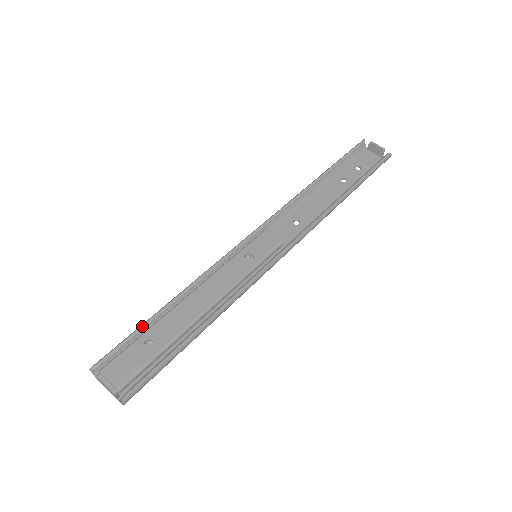
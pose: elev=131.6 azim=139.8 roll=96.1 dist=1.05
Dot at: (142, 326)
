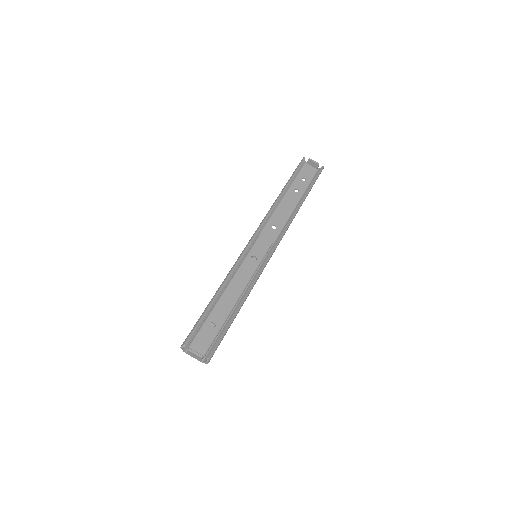
Dot at: (203, 315)
